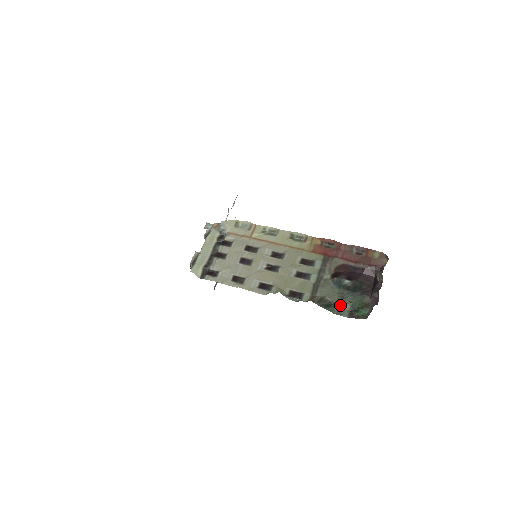
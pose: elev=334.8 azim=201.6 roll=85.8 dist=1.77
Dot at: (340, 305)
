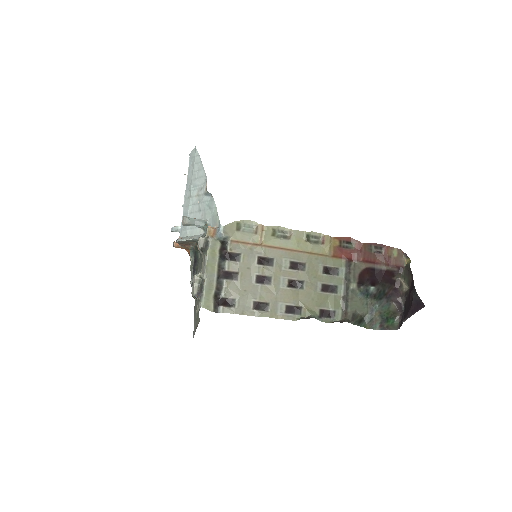
Dot at: (371, 318)
